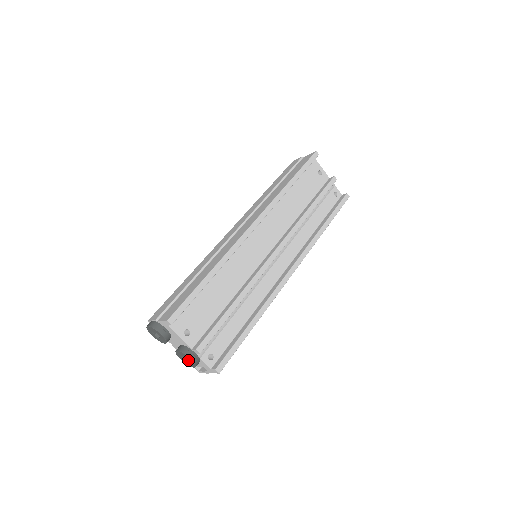
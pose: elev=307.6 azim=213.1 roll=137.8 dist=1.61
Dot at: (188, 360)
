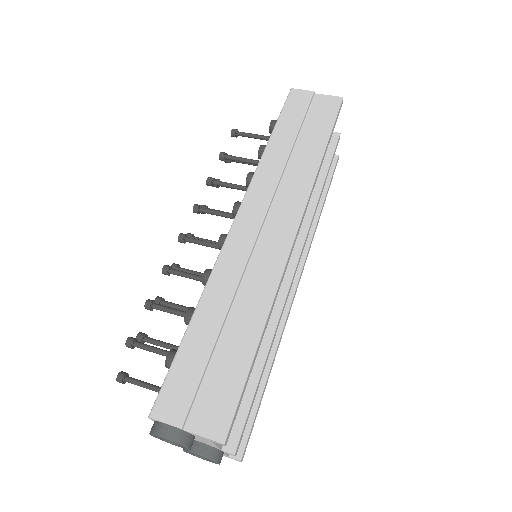
Dot at: occluded
